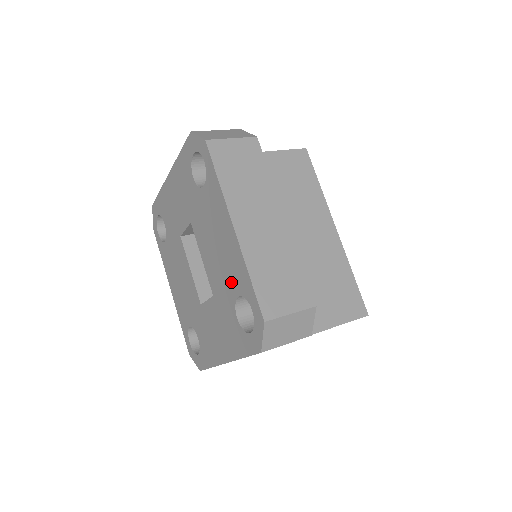
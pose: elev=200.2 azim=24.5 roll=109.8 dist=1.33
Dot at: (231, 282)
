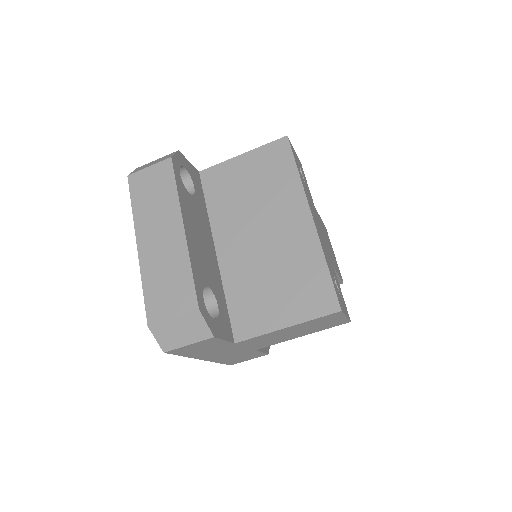
Dot at: occluded
